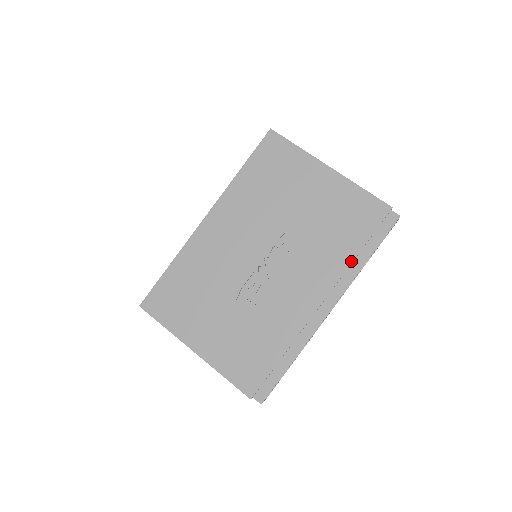
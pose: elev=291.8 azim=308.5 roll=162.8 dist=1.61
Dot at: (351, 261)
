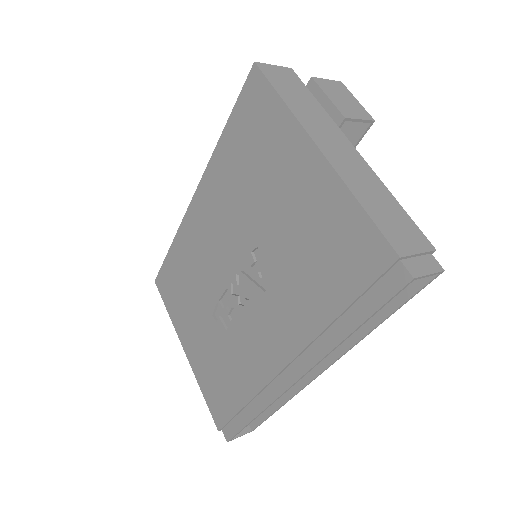
Dot at: (323, 327)
